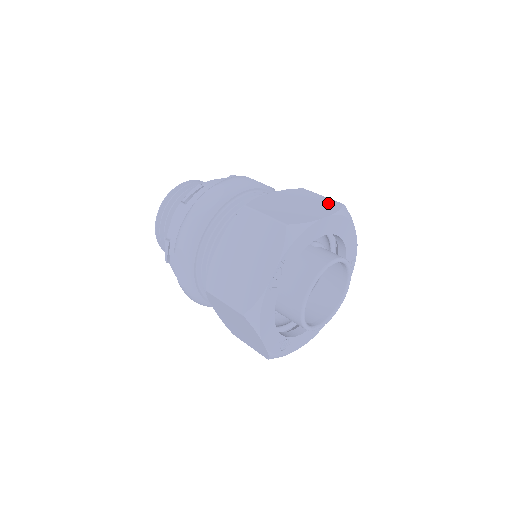
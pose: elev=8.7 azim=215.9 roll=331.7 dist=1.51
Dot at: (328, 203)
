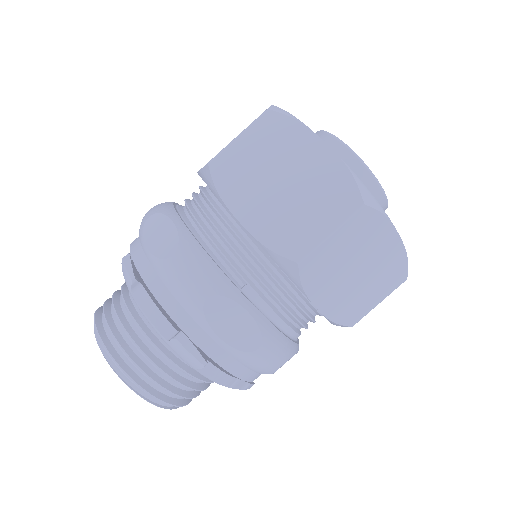
Dot at: occluded
